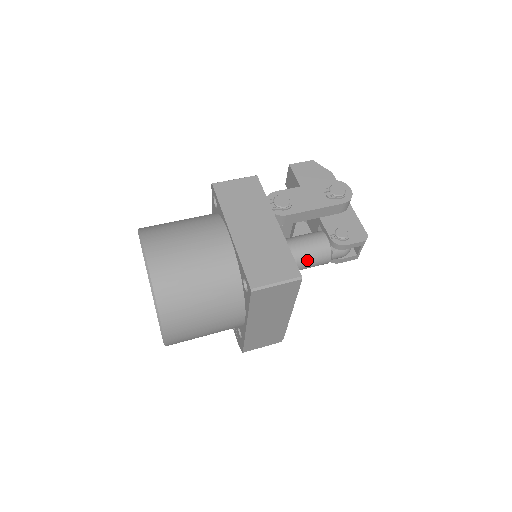
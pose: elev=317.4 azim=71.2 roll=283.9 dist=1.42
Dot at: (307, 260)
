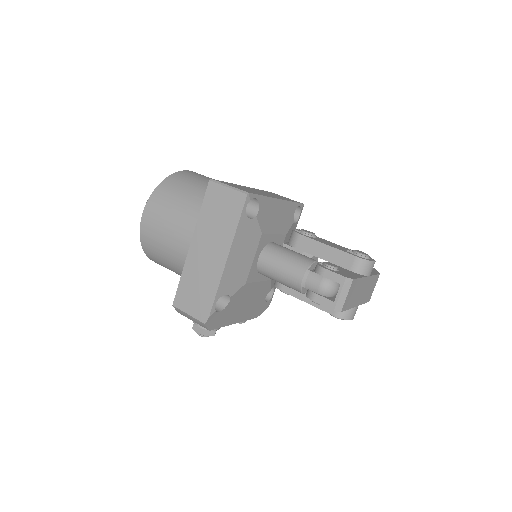
Dot at: (283, 260)
